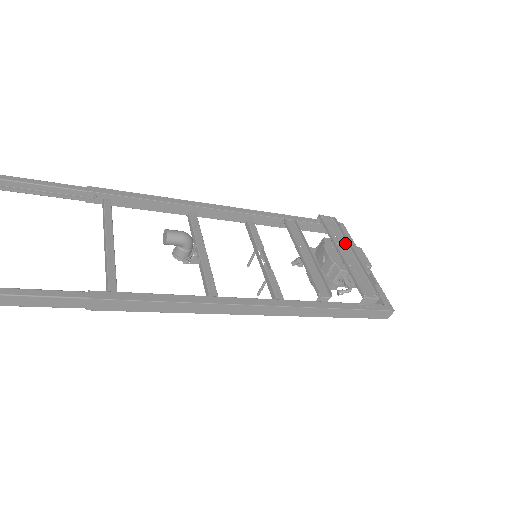
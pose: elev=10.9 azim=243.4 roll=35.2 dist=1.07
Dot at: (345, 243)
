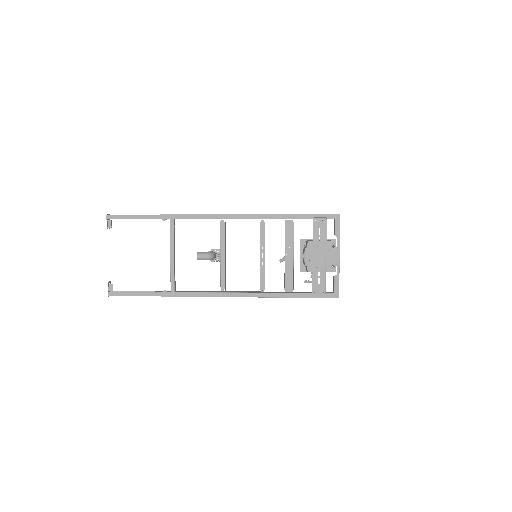
Dot at: (324, 245)
